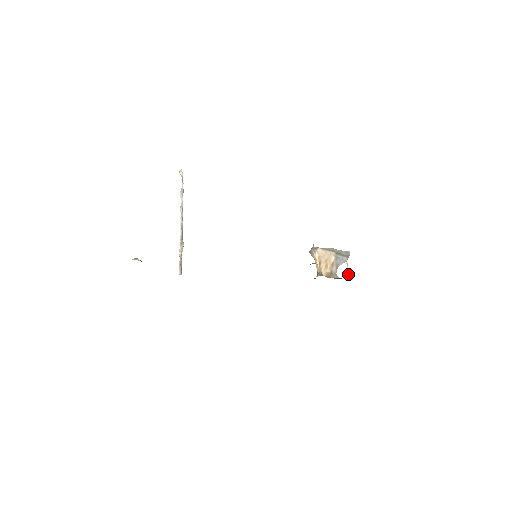
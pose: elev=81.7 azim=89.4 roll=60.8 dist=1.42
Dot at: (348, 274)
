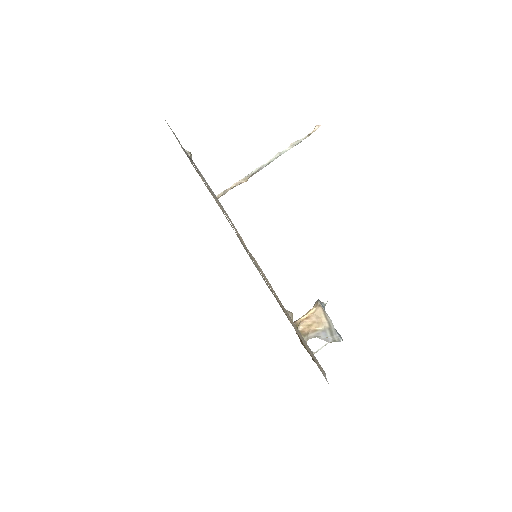
Dot at: (316, 351)
